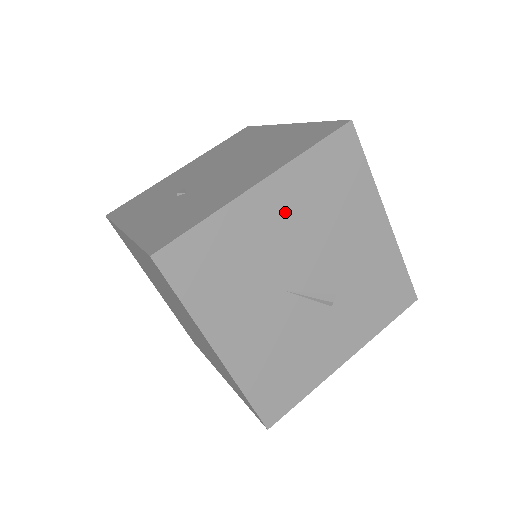
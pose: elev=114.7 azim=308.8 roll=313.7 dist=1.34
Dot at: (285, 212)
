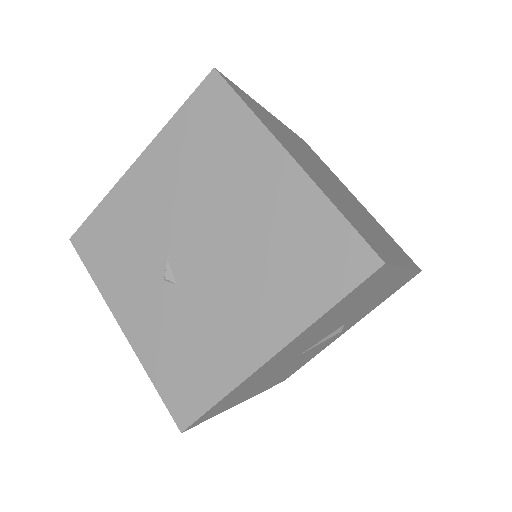
Dot at: (300, 343)
